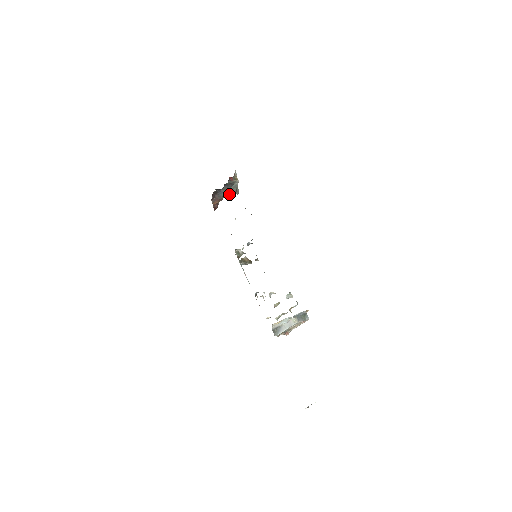
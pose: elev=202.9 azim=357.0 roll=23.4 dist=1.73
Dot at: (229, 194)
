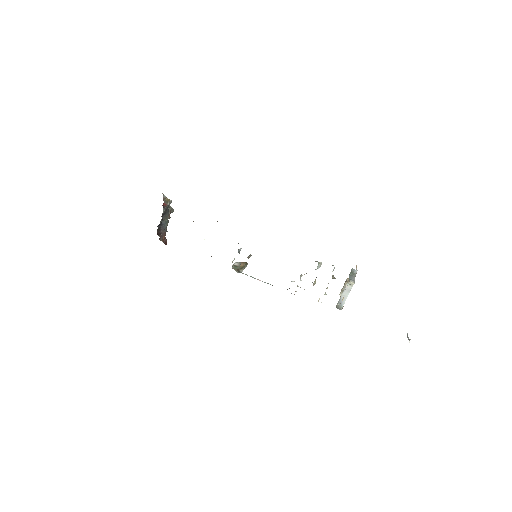
Dot at: occluded
